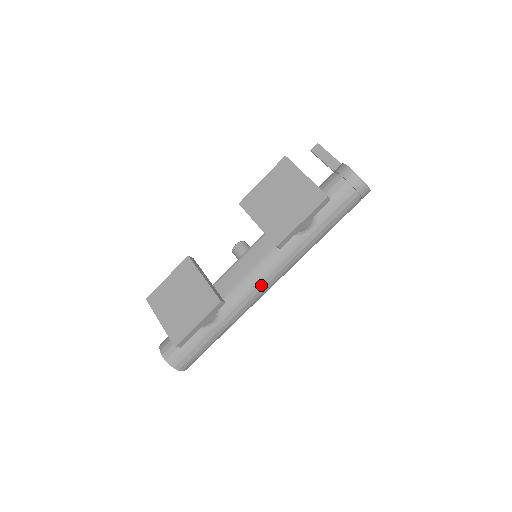
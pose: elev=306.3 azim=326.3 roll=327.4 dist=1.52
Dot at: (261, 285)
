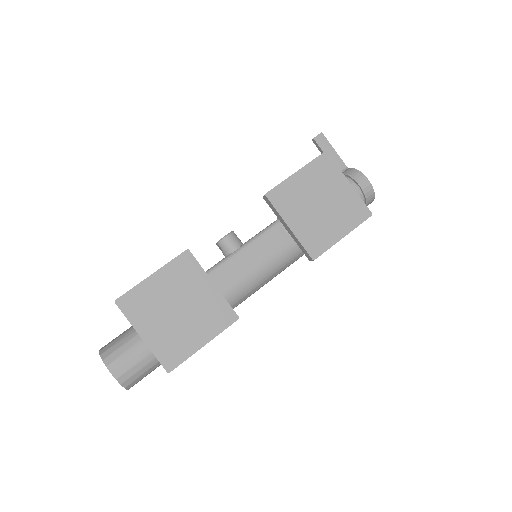
Dot at: (254, 290)
